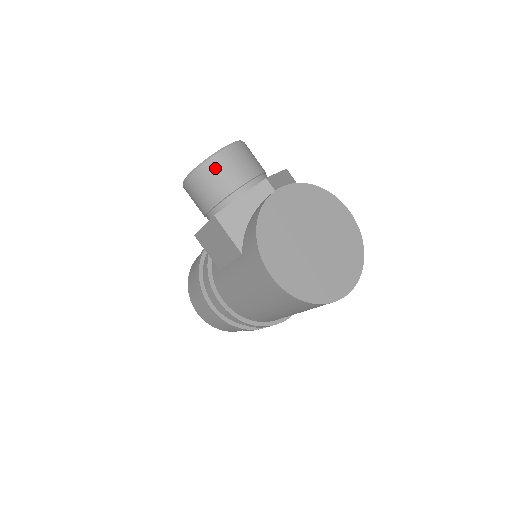
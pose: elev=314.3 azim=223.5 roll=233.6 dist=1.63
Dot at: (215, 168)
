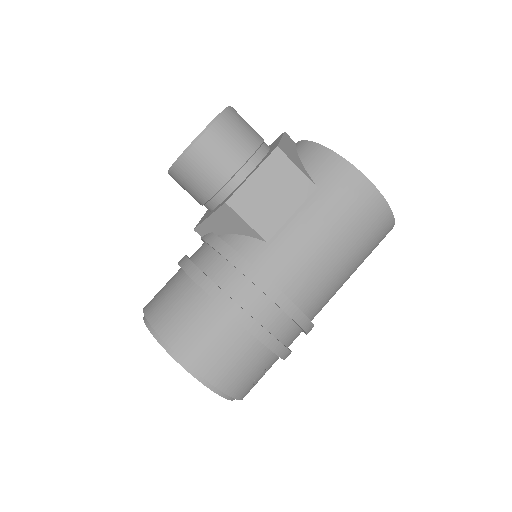
Dot at: (239, 117)
